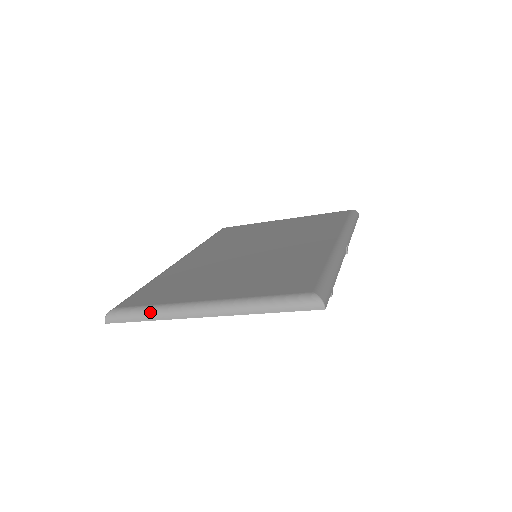
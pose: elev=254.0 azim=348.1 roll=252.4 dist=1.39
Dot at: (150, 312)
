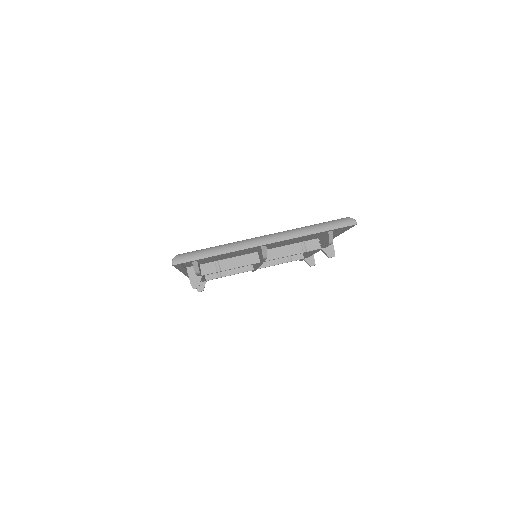
Dot at: (217, 248)
